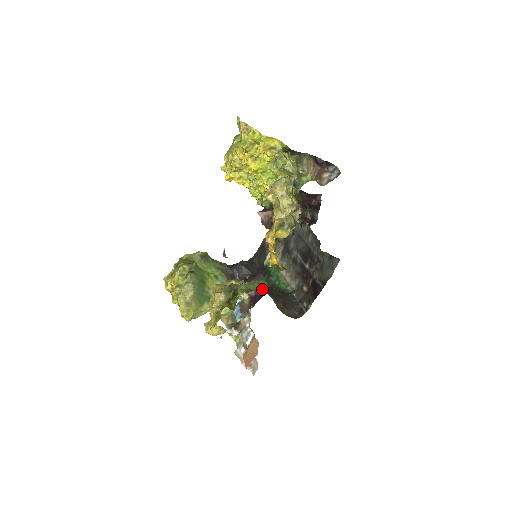
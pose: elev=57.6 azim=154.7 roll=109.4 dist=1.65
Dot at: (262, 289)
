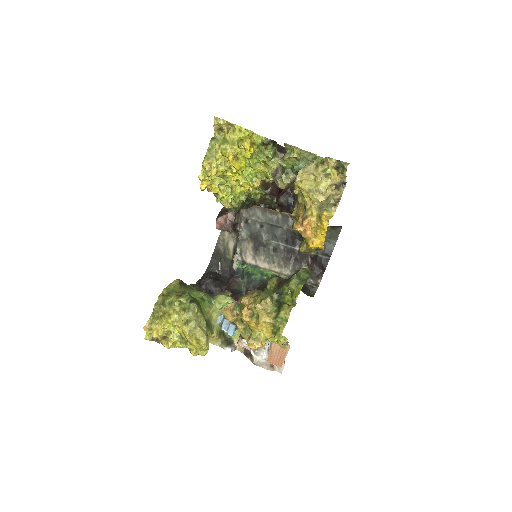
Dot at: occluded
